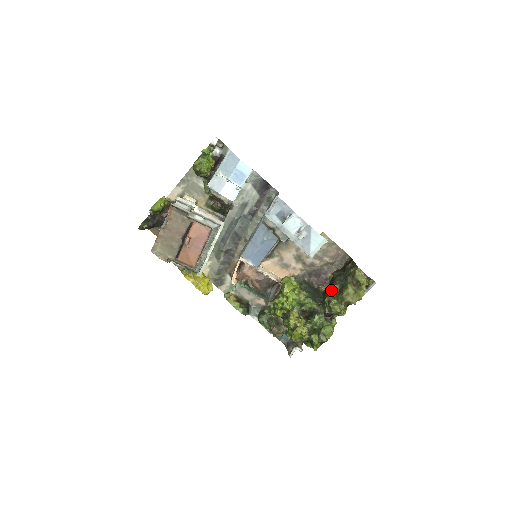
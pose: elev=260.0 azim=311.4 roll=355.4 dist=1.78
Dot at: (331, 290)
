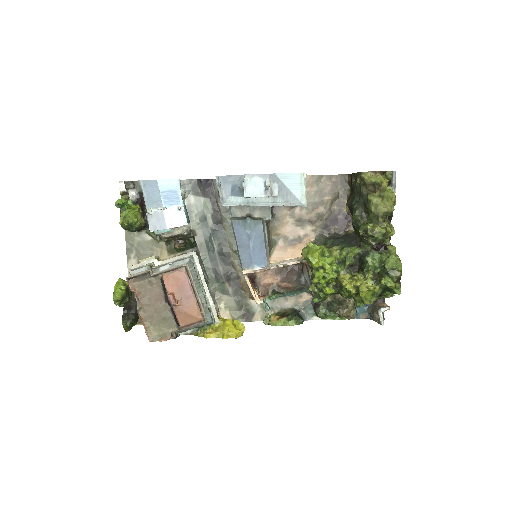
Dot at: (357, 219)
